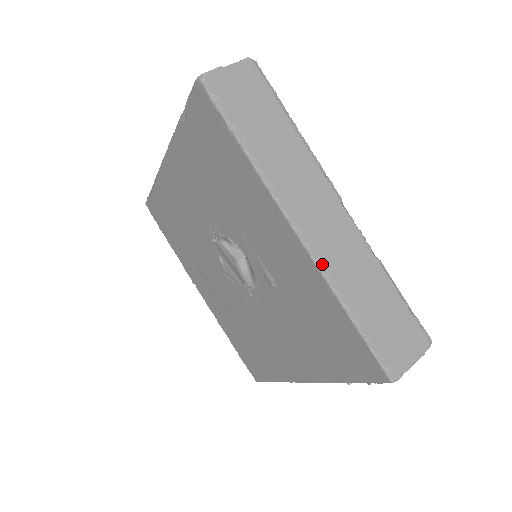
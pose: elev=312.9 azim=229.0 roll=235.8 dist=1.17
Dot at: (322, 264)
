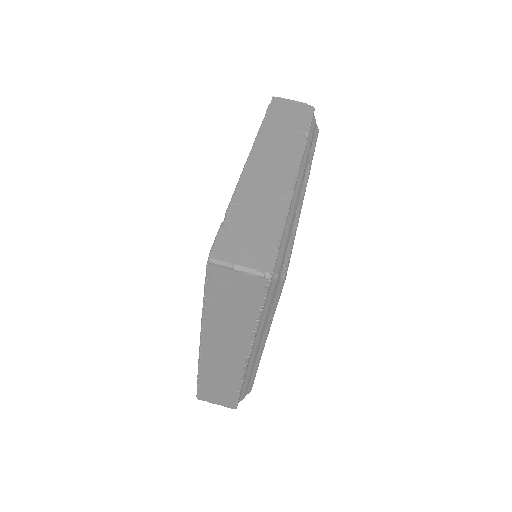
Dot at: (202, 361)
